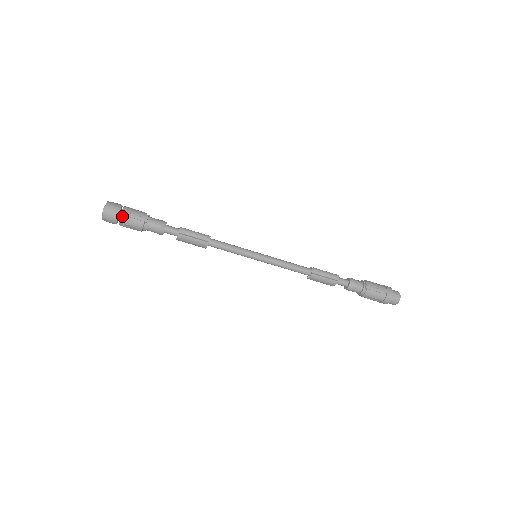
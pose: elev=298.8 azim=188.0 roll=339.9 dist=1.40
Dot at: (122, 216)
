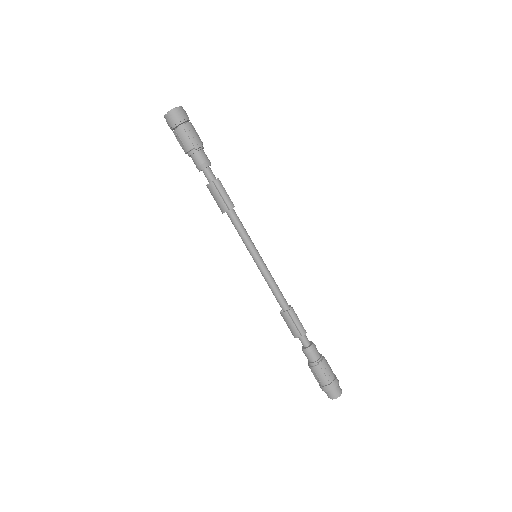
Dot at: (182, 127)
